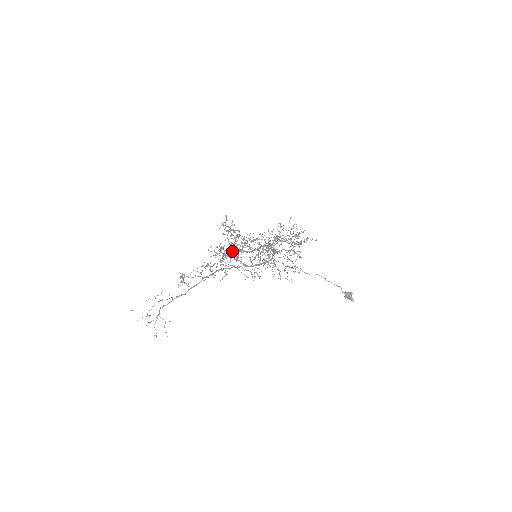
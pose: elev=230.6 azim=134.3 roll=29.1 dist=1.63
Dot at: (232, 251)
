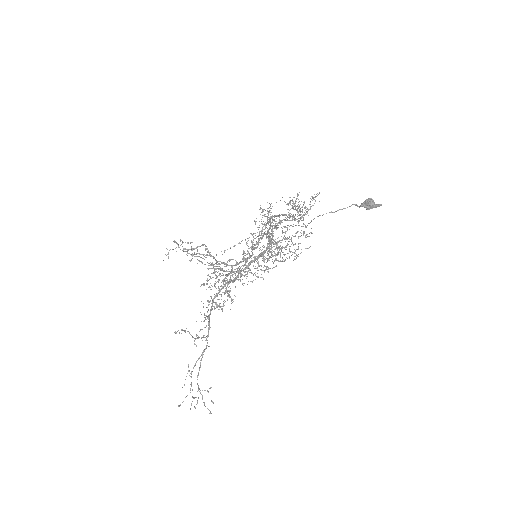
Dot at: occluded
